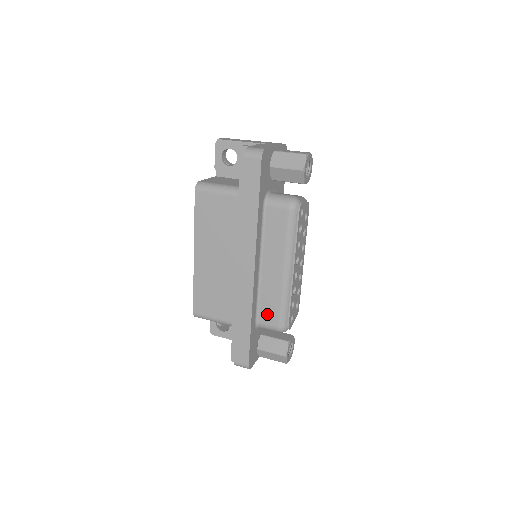
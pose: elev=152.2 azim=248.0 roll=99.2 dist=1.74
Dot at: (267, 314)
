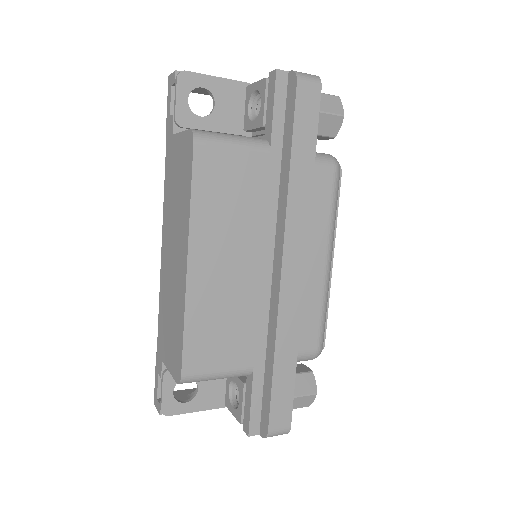
Dot at: (303, 336)
